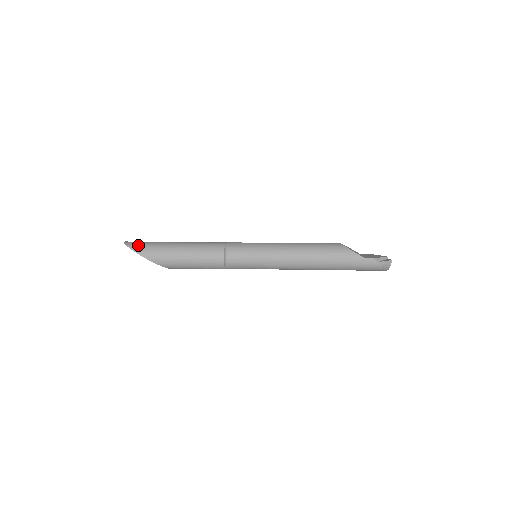
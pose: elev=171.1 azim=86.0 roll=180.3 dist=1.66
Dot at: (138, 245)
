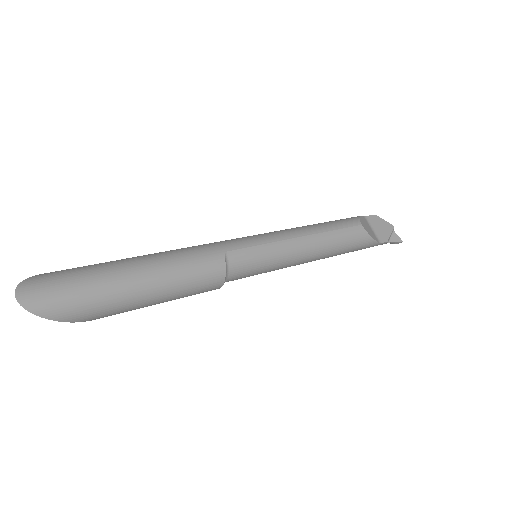
Dot at: (60, 306)
